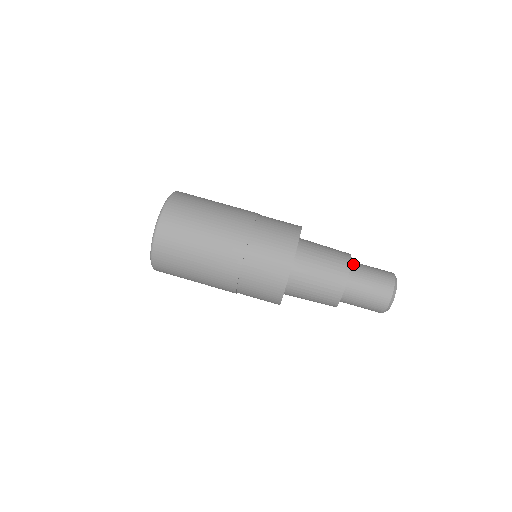
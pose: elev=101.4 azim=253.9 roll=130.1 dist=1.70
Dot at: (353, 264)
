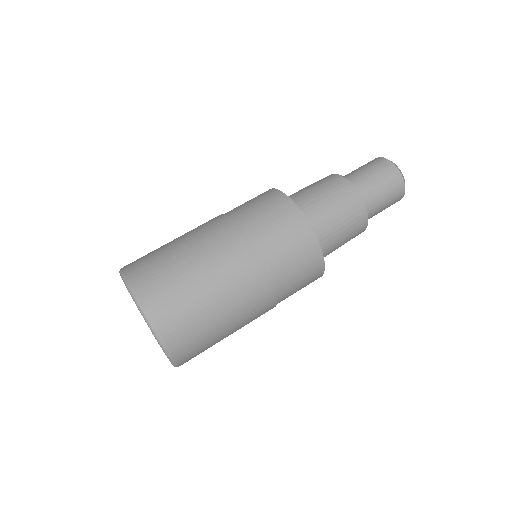
Dot at: occluded
